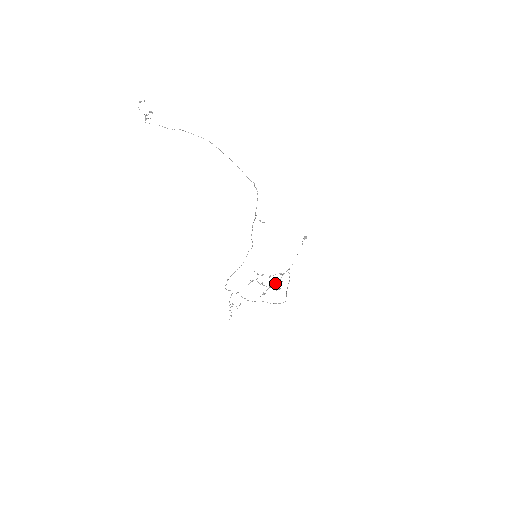
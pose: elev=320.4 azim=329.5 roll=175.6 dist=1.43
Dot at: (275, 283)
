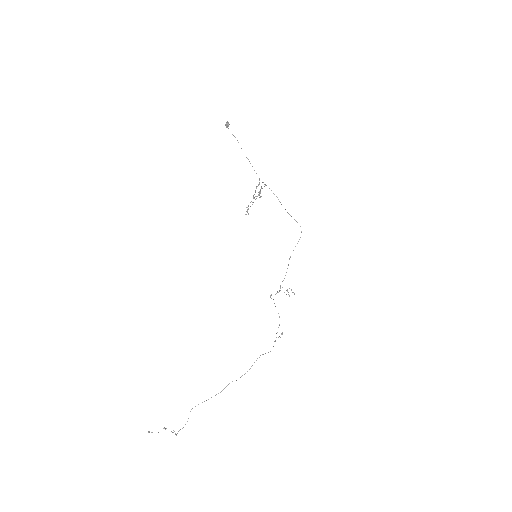
Dot at: (260, 191)
